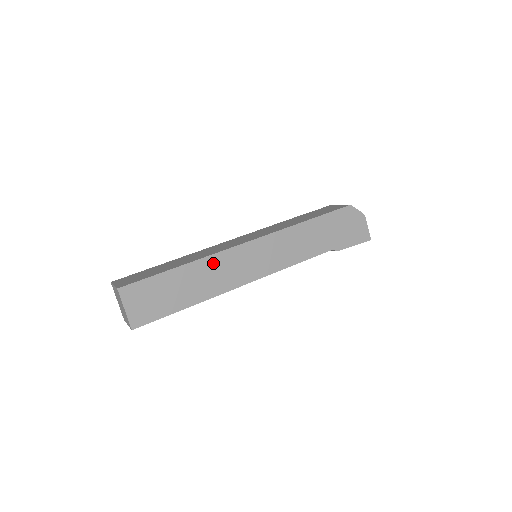
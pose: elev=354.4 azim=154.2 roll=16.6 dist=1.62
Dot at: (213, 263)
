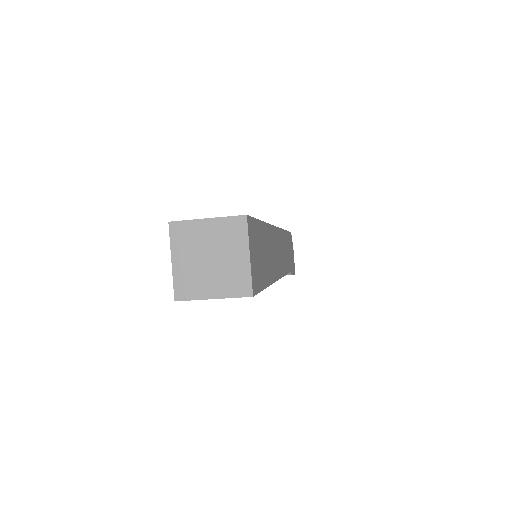
Dot at: (271, 236)
